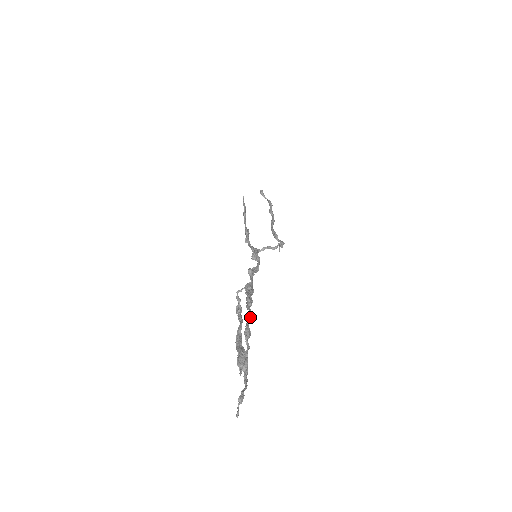
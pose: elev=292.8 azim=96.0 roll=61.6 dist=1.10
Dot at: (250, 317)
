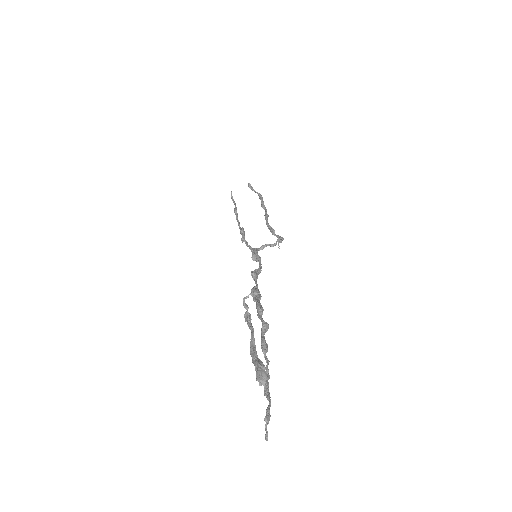
Dot at: (264, 327)
